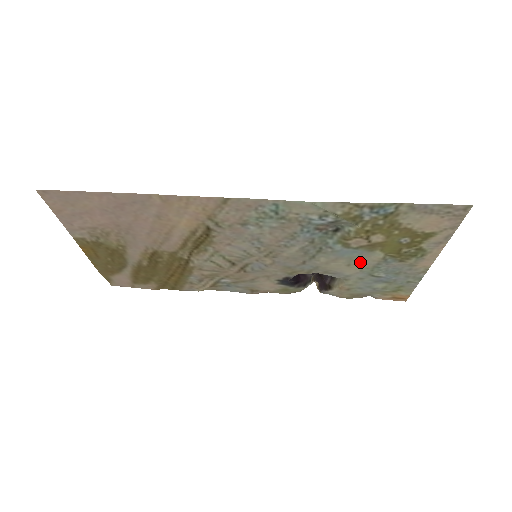
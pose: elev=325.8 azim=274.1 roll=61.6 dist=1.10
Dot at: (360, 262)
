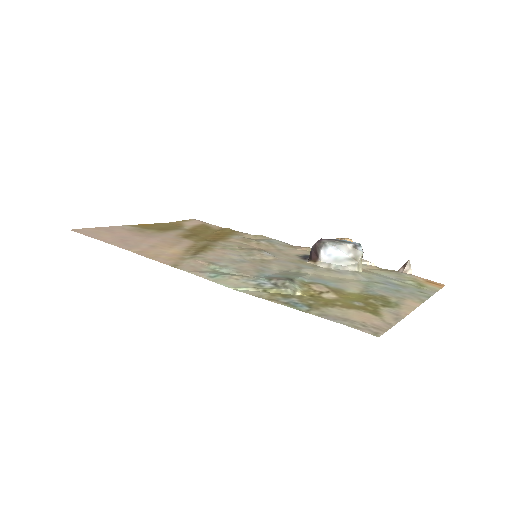
Dot at: (347, 282)
